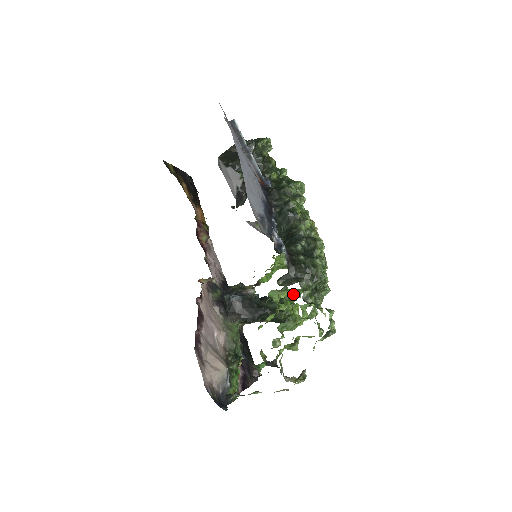
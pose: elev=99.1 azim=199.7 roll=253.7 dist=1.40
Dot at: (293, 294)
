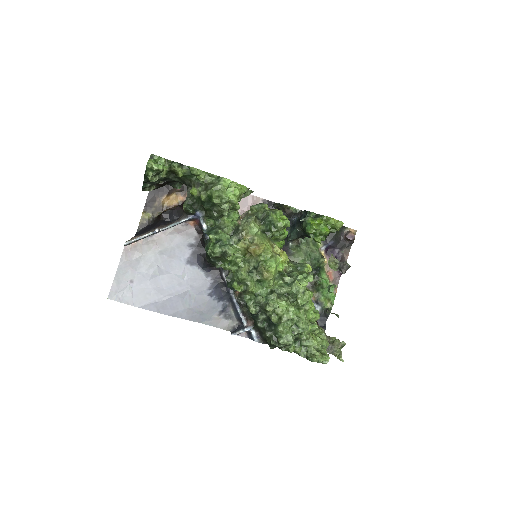
Dot at: occluded
